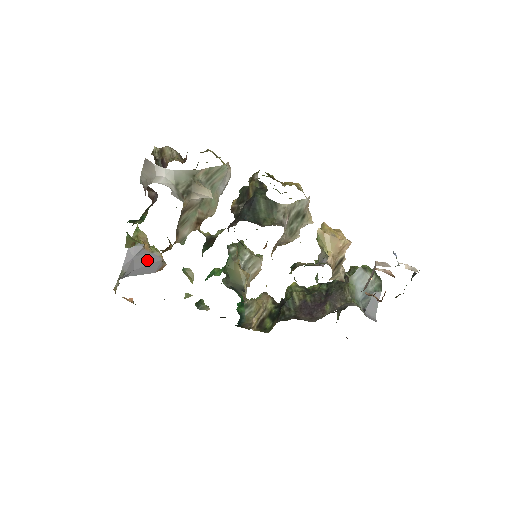
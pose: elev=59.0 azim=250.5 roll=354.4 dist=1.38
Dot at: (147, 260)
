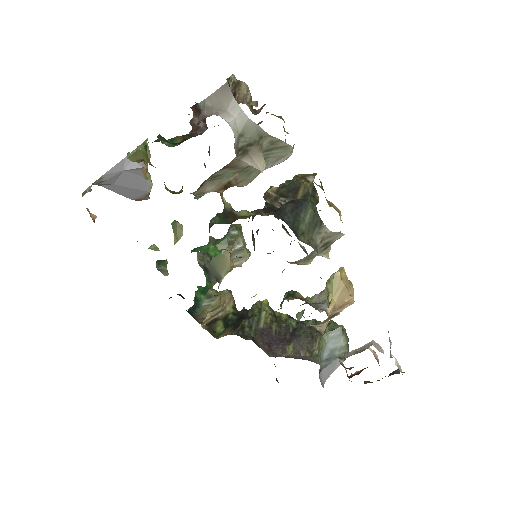
Dot at: (135, 183)
